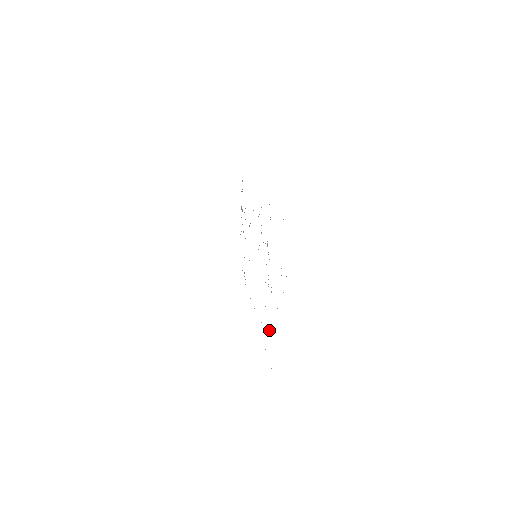
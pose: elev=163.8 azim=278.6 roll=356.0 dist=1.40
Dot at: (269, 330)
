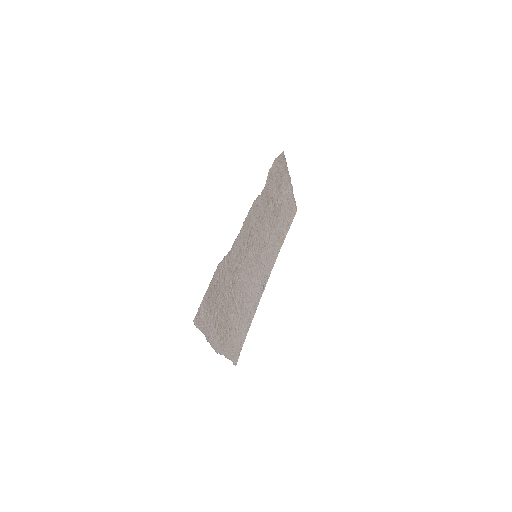
Dot at: (240, 325)
